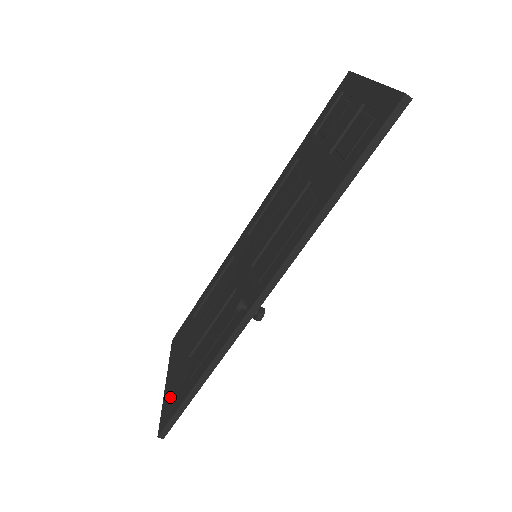
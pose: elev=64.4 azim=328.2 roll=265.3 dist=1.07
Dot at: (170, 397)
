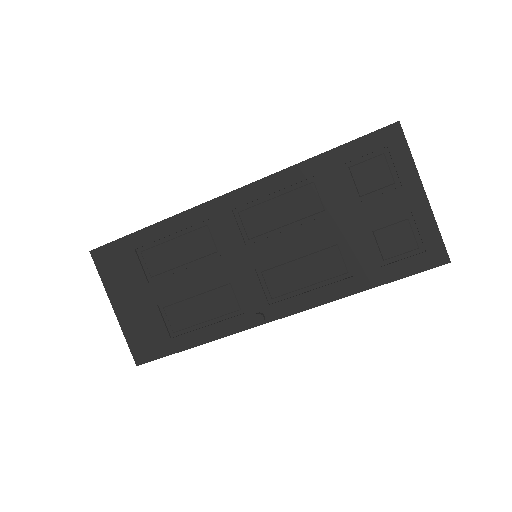
Dot at: (140, 335)
